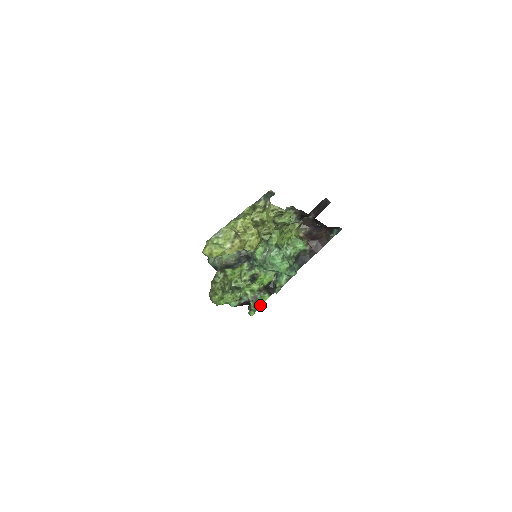
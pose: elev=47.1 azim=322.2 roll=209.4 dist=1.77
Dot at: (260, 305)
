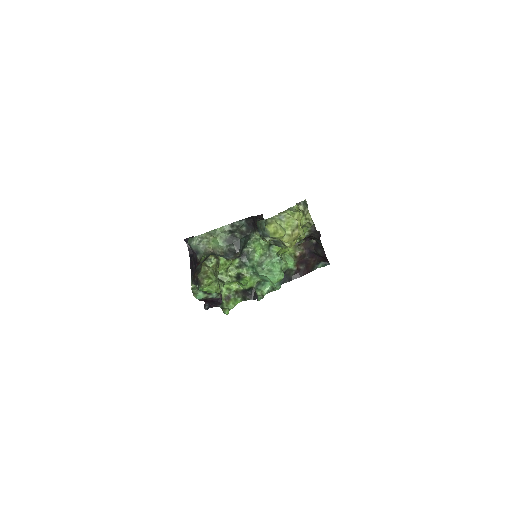
Dot at: (233, 307)
